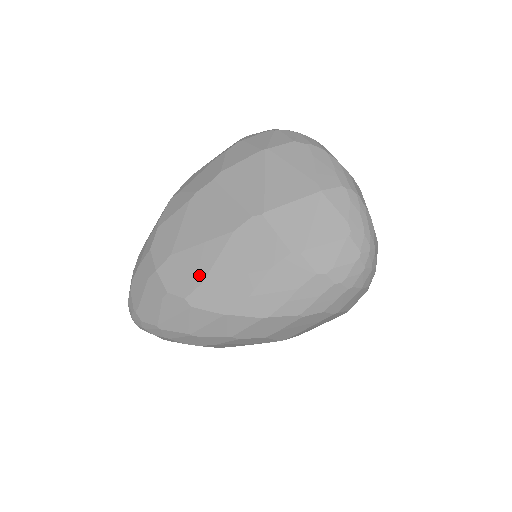
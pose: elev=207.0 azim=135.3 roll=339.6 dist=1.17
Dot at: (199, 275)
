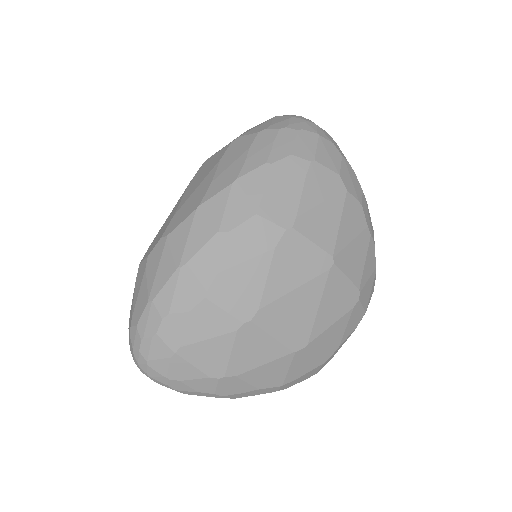
Dot at: (170, 219)
